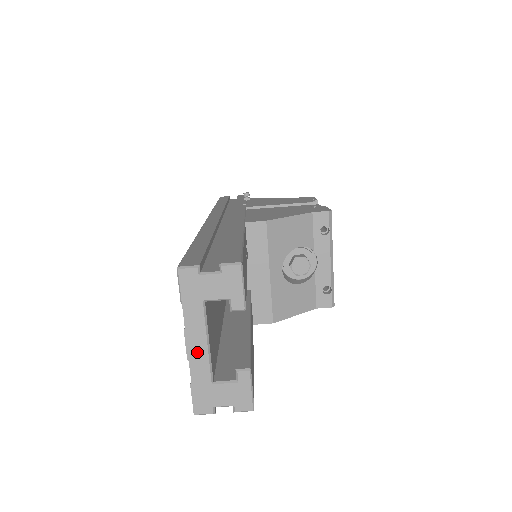
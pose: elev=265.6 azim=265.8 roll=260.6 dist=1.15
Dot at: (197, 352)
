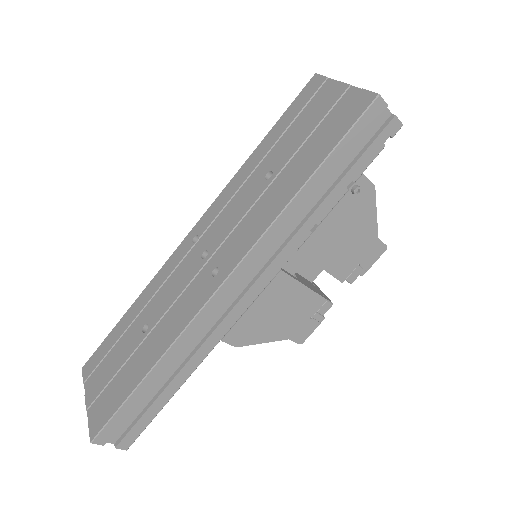
Dot at: occluded
